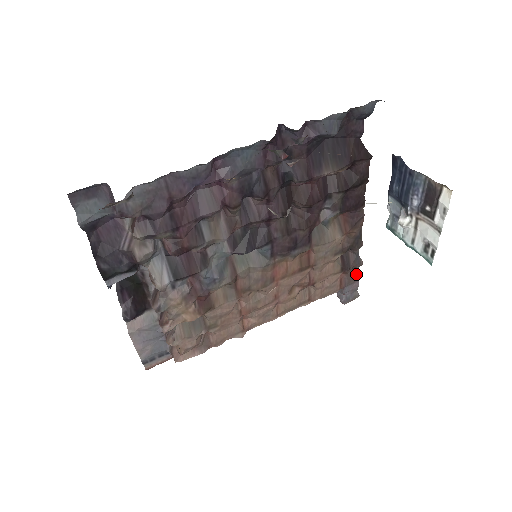
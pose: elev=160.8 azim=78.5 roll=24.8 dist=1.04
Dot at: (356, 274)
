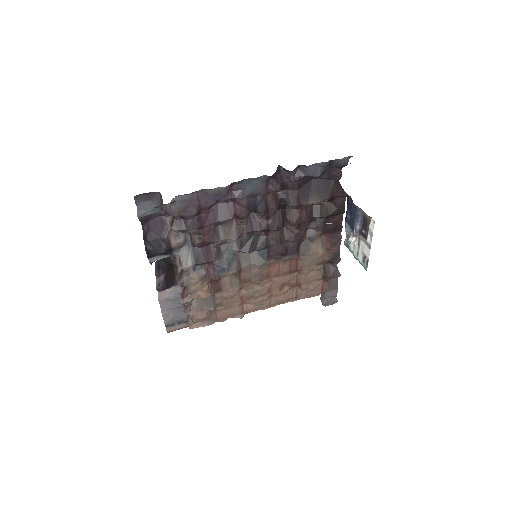
Dot at: (335, 283)
